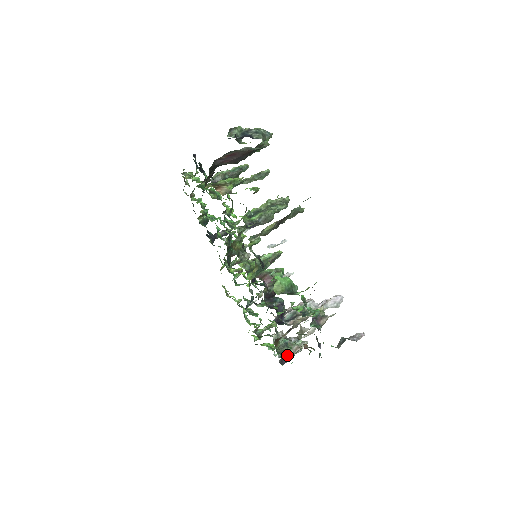
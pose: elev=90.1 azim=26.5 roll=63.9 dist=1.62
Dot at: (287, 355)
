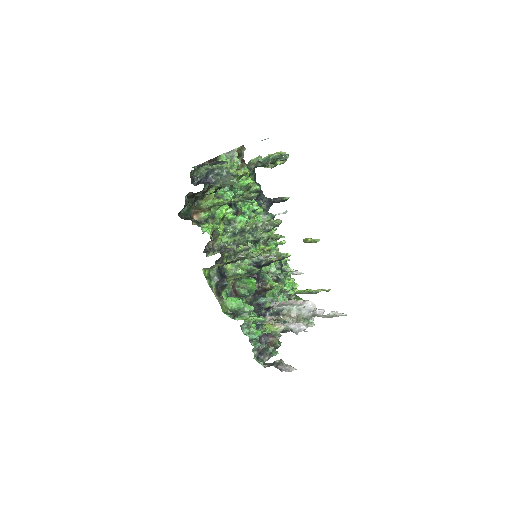
Dot at: occluded
